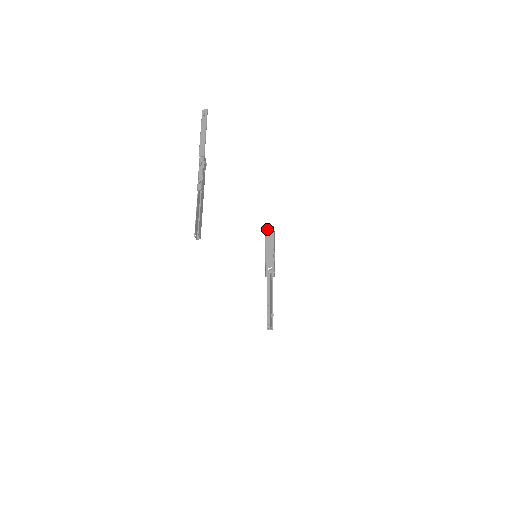
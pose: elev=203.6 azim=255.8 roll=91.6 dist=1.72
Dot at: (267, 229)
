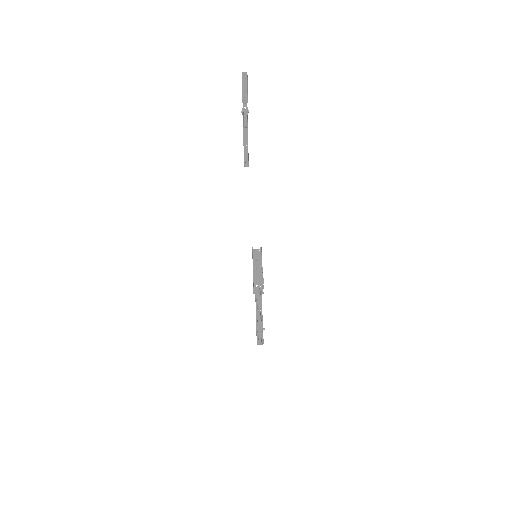
Dot at: (254, 250)
